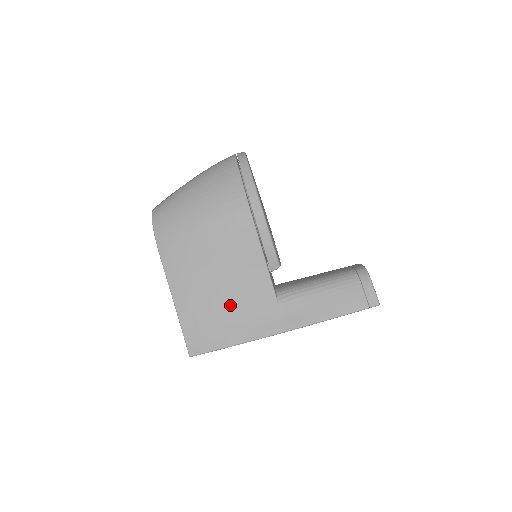
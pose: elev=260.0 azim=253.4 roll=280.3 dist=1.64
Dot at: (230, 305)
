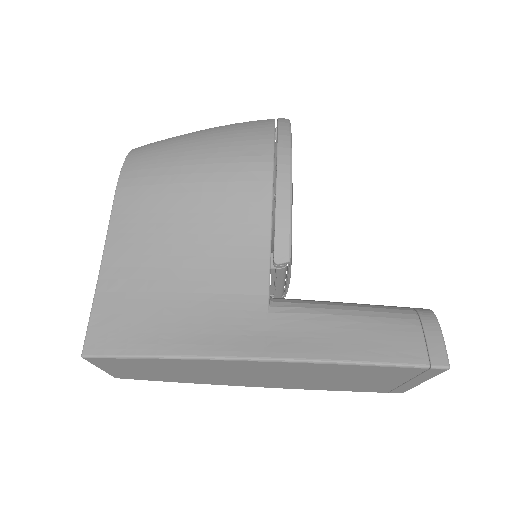
Dot at: (188, 290)
